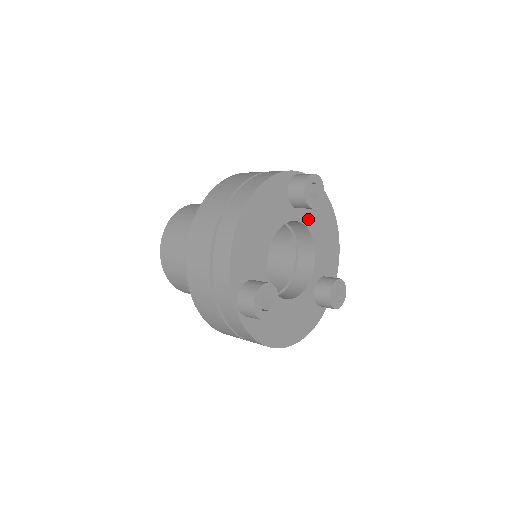
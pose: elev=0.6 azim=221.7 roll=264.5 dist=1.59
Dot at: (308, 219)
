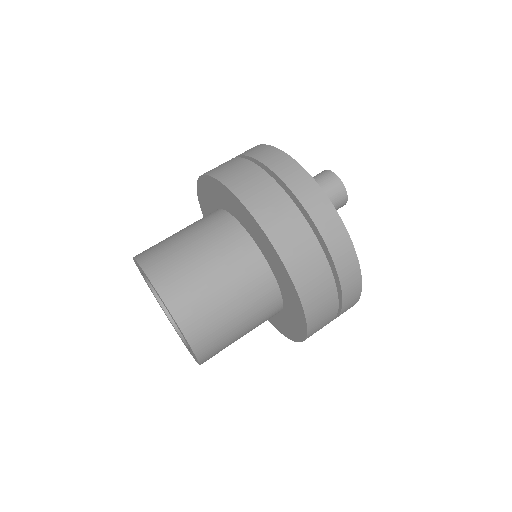
Dot at: occluded
